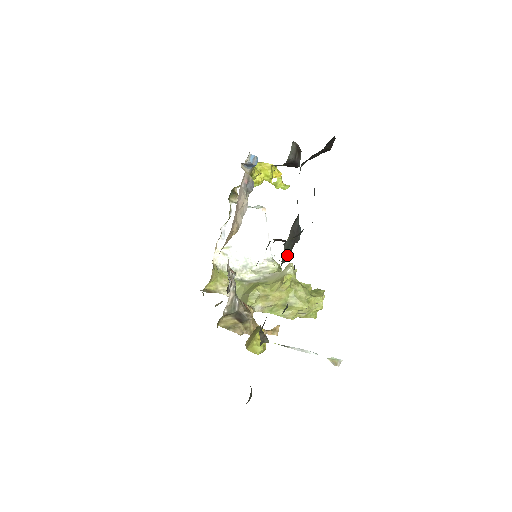
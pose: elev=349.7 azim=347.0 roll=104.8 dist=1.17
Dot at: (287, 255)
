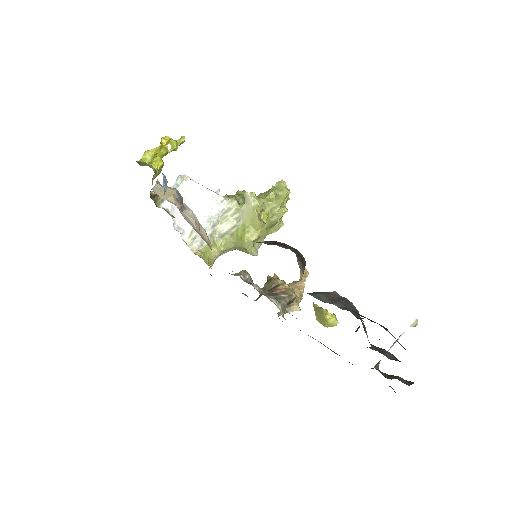
Dot at: (367, 335)
